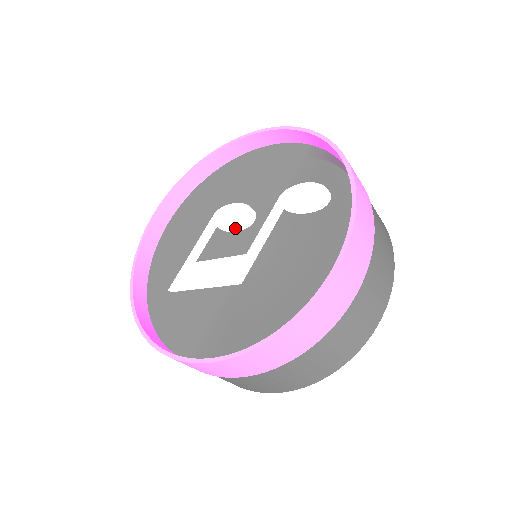
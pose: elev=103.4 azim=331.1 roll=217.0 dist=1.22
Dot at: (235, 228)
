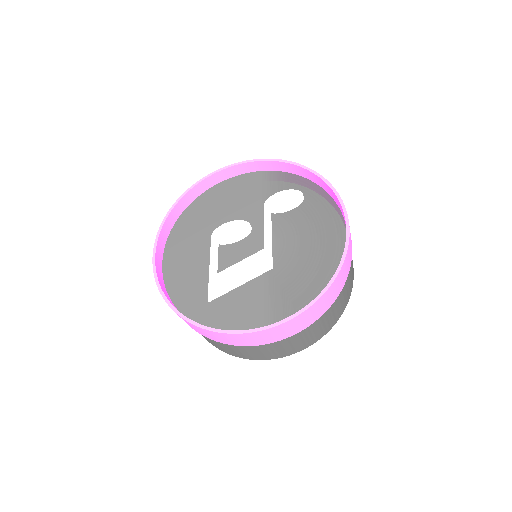
Dot at: (240, 237)
